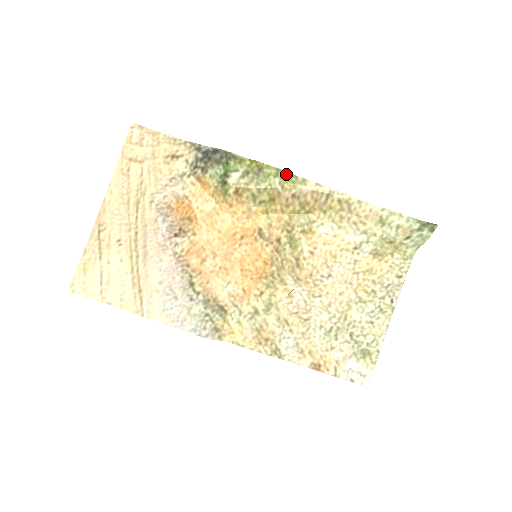
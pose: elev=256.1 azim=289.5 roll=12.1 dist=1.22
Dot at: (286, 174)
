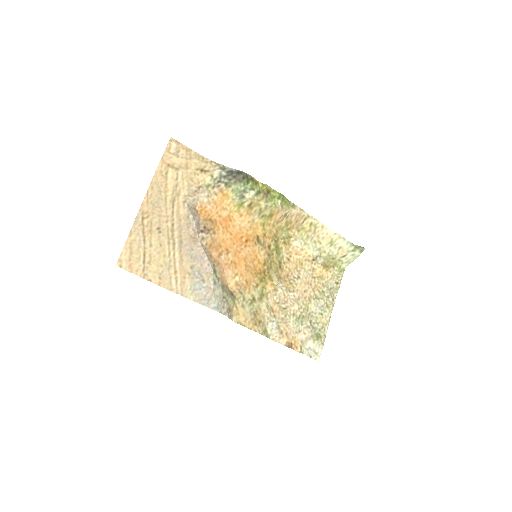
Dot at: (284, 198)
